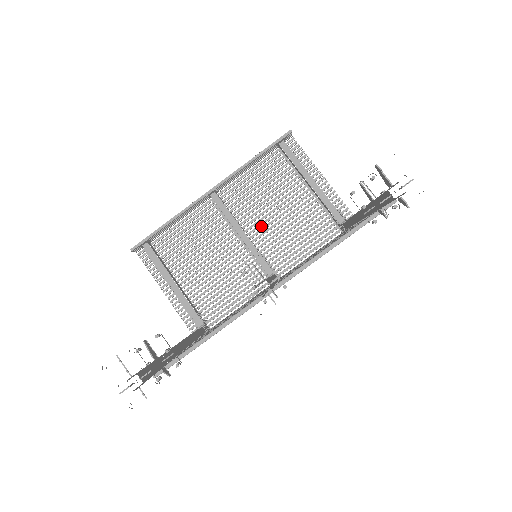
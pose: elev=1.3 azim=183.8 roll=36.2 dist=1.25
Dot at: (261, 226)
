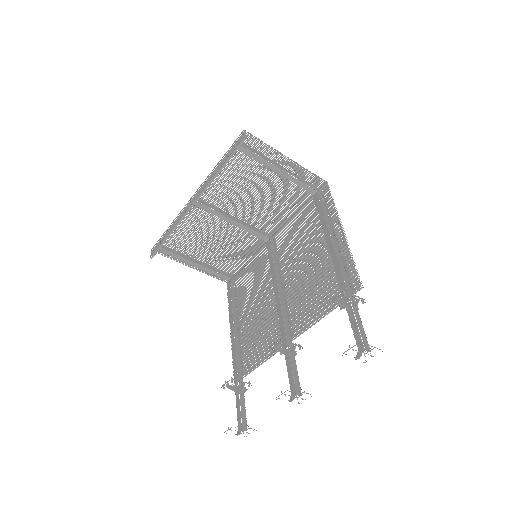
Dot at: (245, 208)
